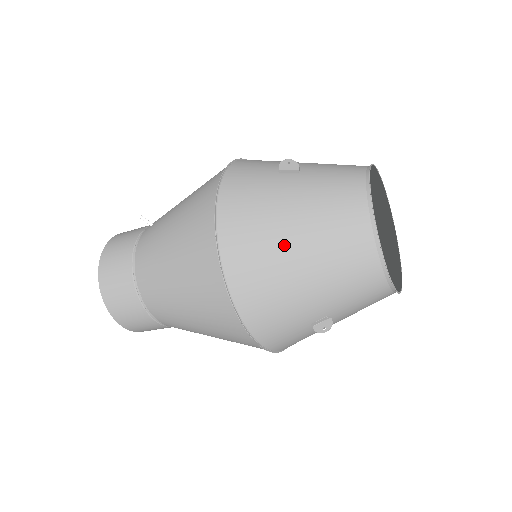
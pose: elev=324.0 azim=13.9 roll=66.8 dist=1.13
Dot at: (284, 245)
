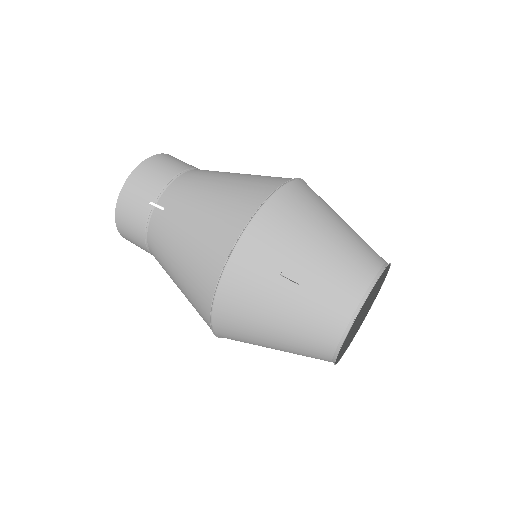
Dot at: (263, 339)
